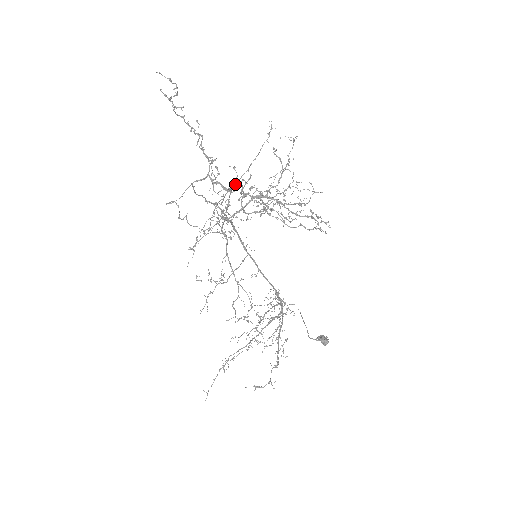
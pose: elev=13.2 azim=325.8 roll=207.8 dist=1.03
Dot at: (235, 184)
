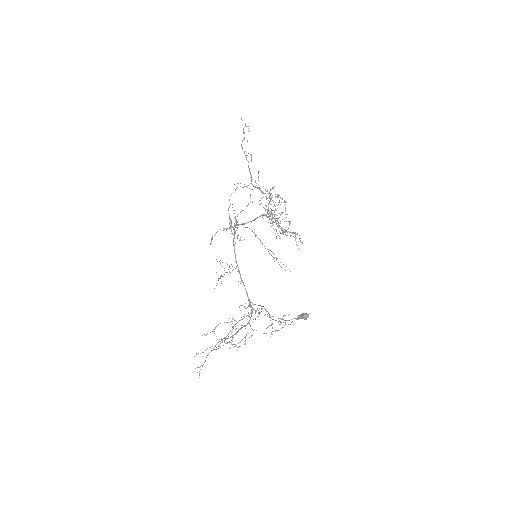
Dot at: occluded
